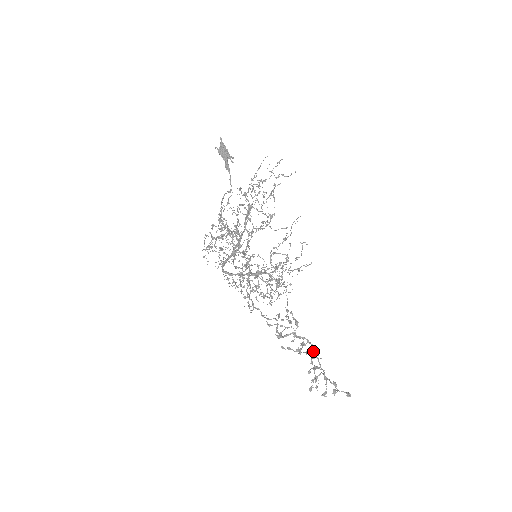
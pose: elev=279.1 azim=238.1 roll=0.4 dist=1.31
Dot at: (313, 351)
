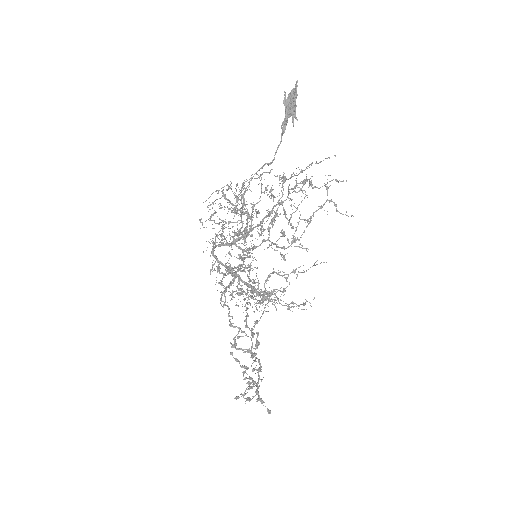
Dot at: (259, 370)
